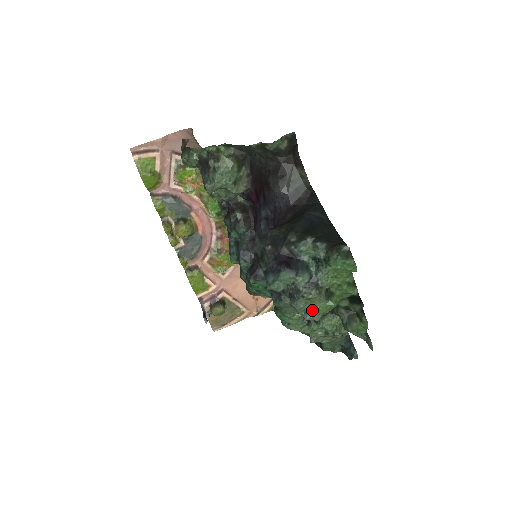
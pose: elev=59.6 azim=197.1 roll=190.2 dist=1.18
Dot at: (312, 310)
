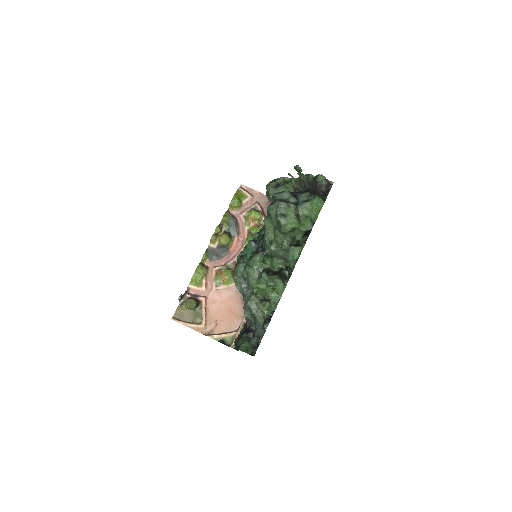
Dot at: (284, 216)
